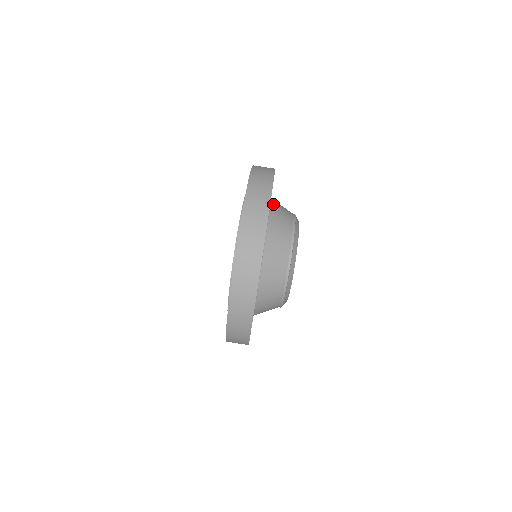
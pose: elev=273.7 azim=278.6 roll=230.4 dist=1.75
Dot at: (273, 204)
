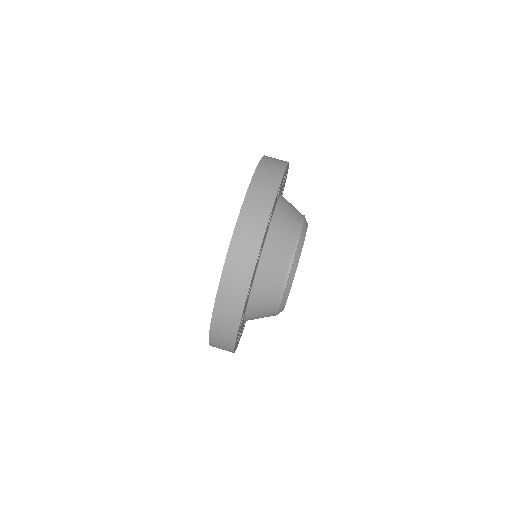
Dot at: (283, 197)
